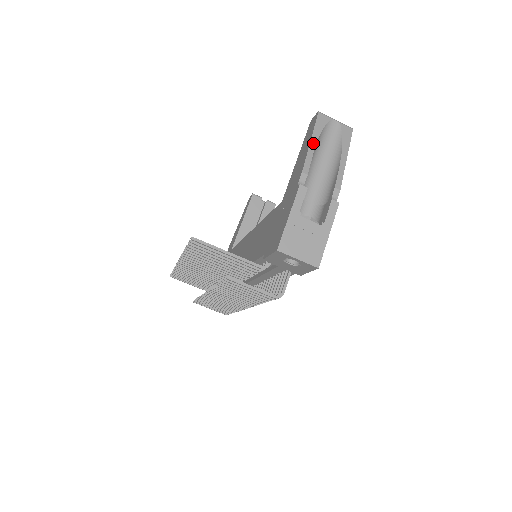
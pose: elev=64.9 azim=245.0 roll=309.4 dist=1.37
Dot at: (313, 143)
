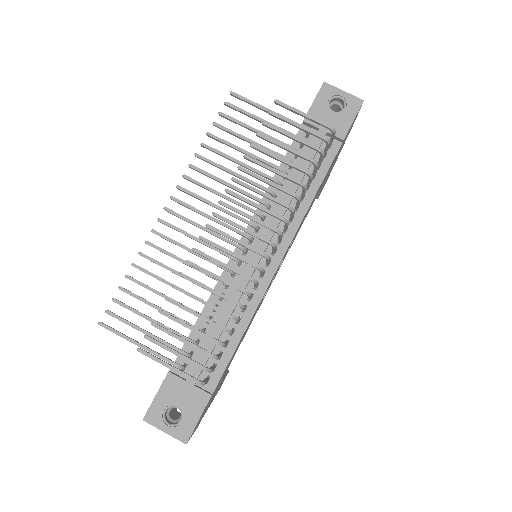
Dot at: occluded
